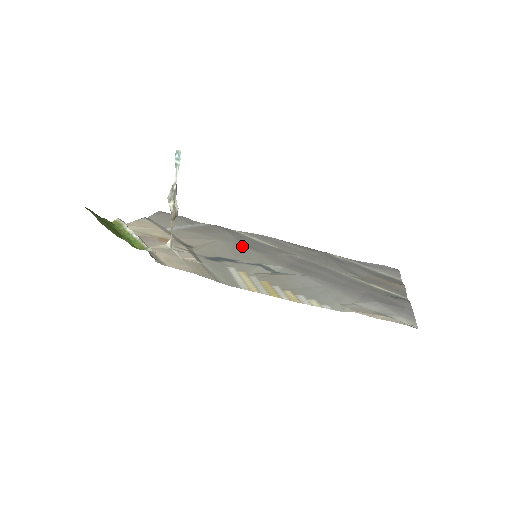
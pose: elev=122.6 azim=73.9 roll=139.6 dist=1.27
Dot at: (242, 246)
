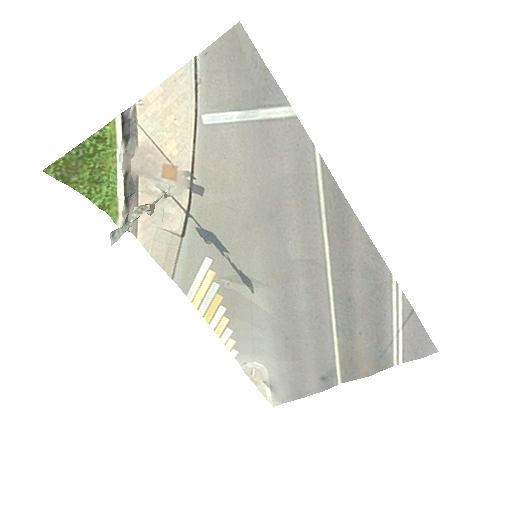
Dot at: (264, 224)
